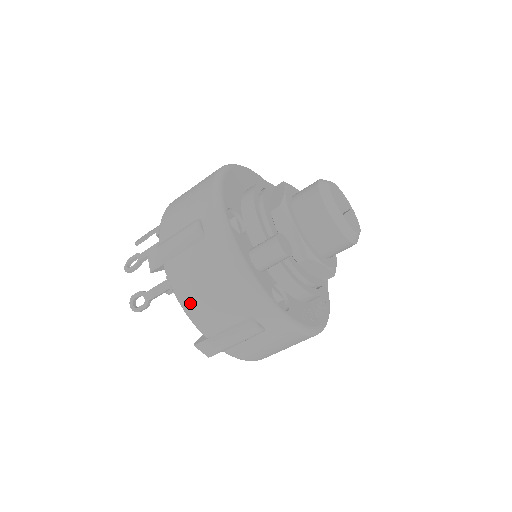
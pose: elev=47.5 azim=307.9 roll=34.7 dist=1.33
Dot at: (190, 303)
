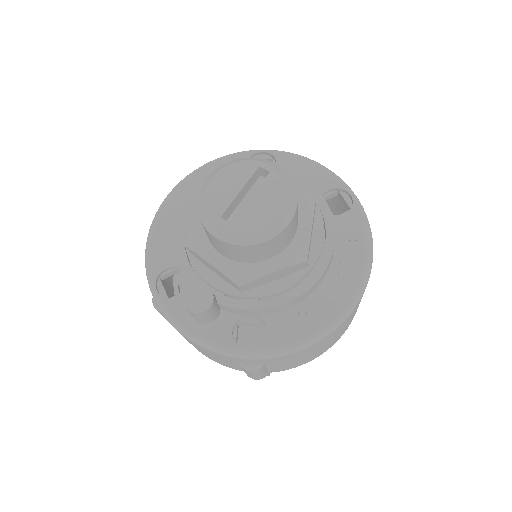
Dot at: (206, 356)
